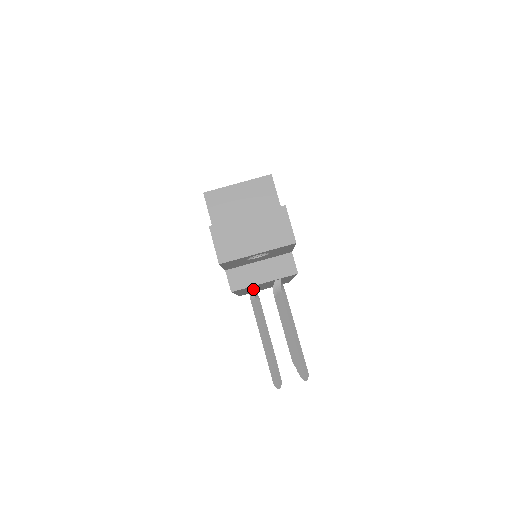
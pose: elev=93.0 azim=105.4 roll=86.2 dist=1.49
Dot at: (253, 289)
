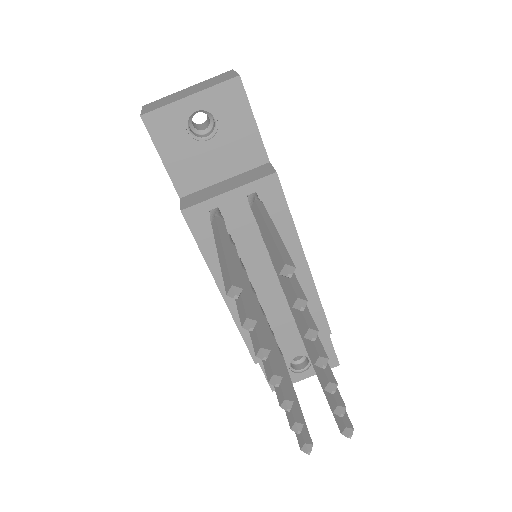
Dot at: (215, 210)
